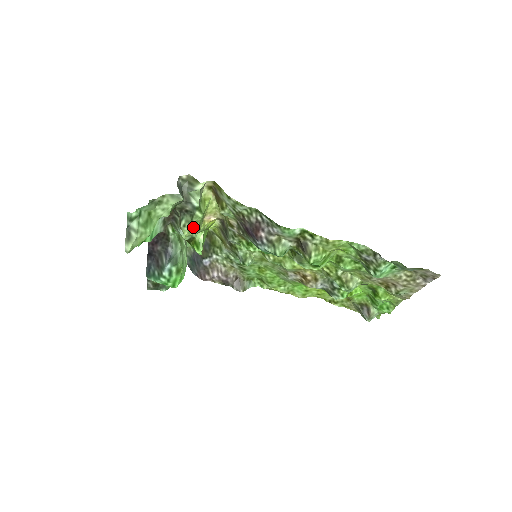
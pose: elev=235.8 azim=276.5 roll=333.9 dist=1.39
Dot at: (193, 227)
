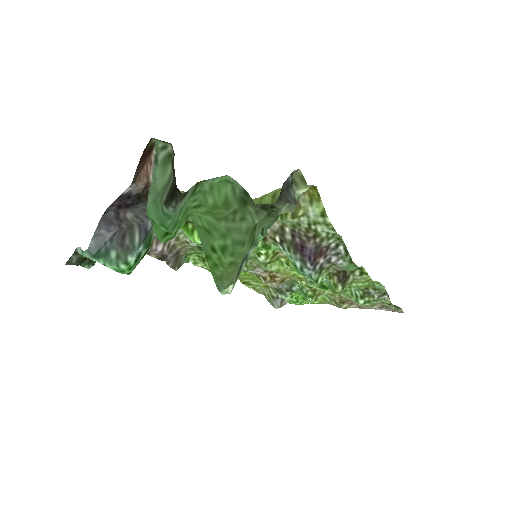
Dot at: occluded
